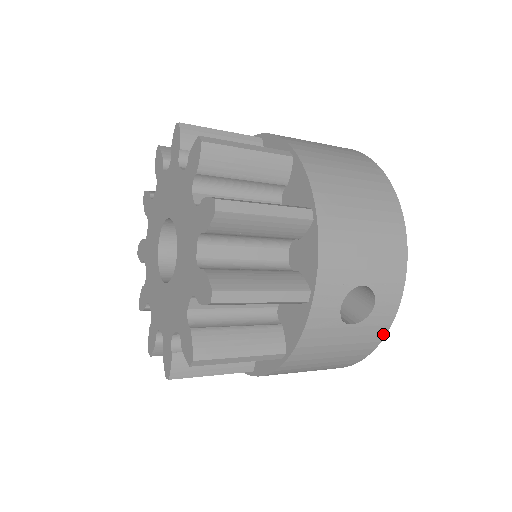
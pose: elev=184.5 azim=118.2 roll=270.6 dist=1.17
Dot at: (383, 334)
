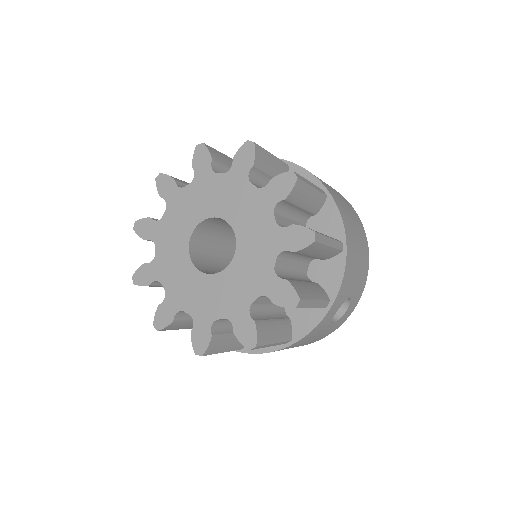
Dot at: occluded
